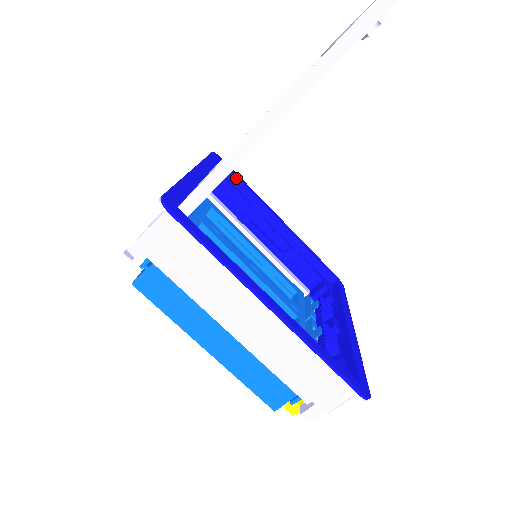
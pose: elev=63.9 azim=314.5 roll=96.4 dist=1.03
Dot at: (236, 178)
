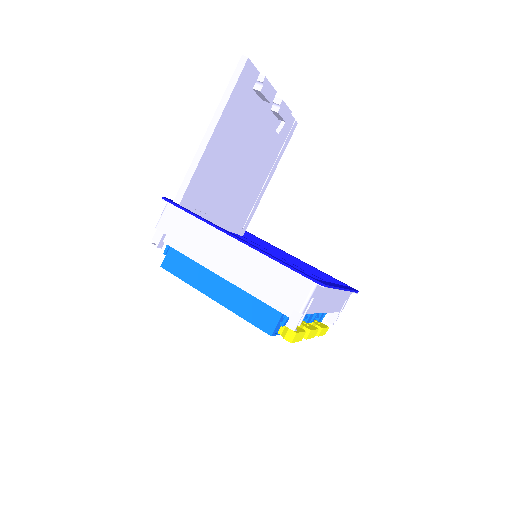
Dot at: (254, 236)
